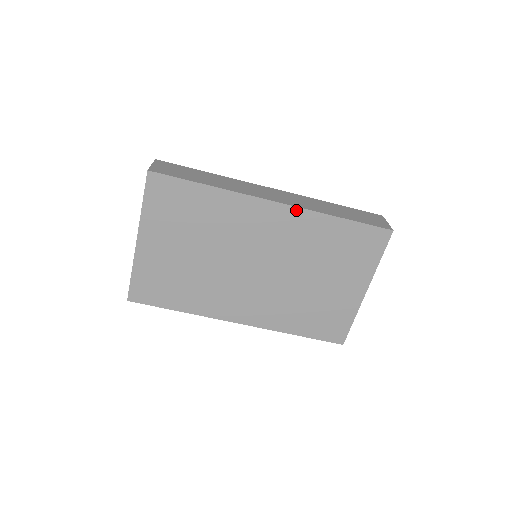
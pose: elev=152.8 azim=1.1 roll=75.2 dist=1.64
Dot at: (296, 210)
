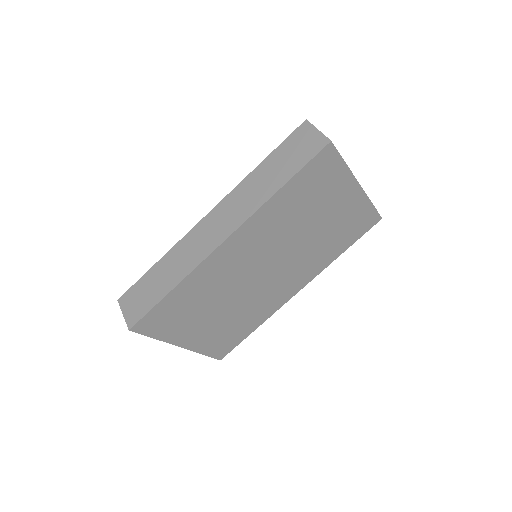
Dot at: (245, 225)
